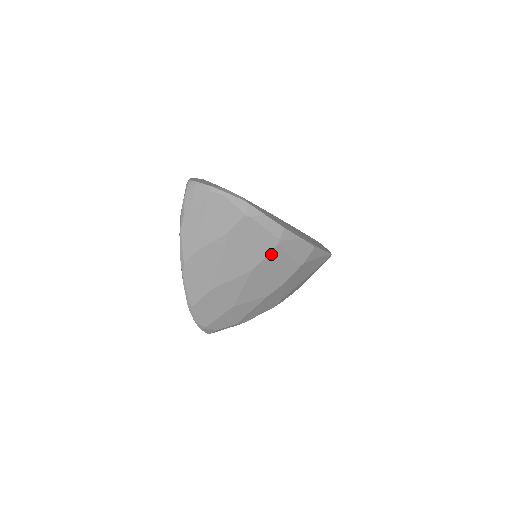
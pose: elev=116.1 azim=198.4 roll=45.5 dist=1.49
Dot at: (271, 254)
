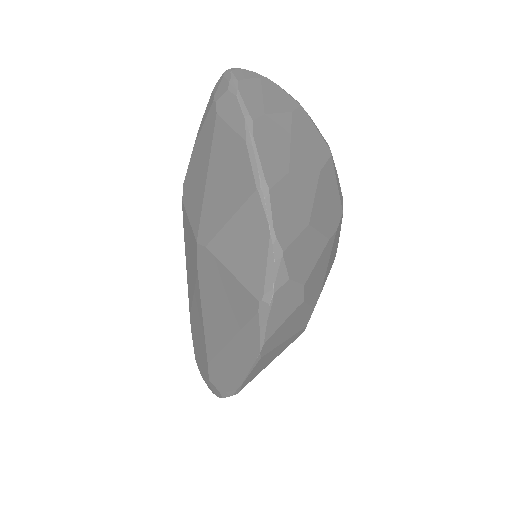
Dot at: (328, 164)
